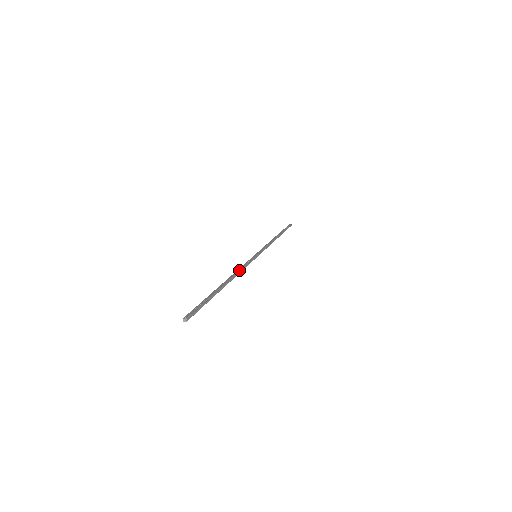
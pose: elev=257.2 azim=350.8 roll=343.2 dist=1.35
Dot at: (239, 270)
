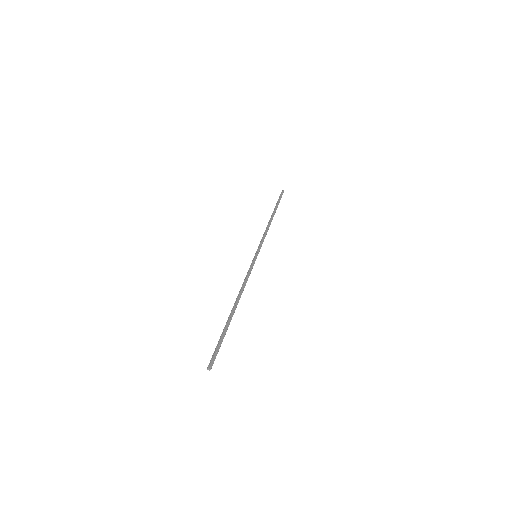
Dot at: occluded
